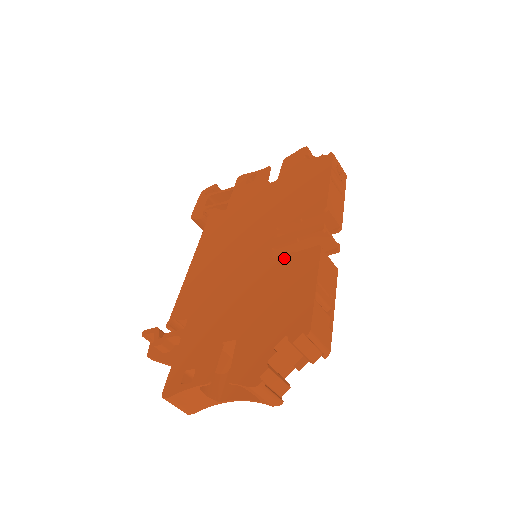
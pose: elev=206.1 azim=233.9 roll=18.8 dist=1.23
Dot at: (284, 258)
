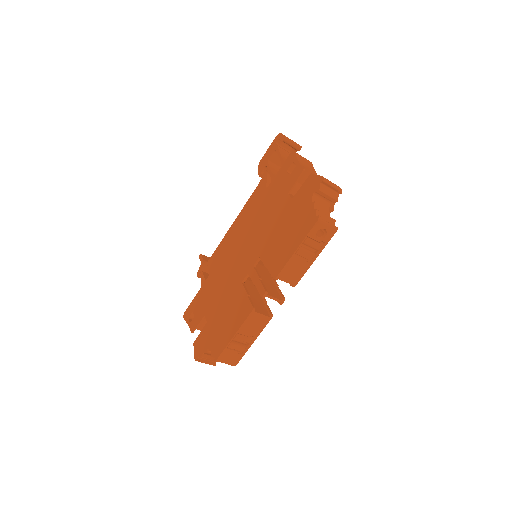
Dot at: (243, 293)
